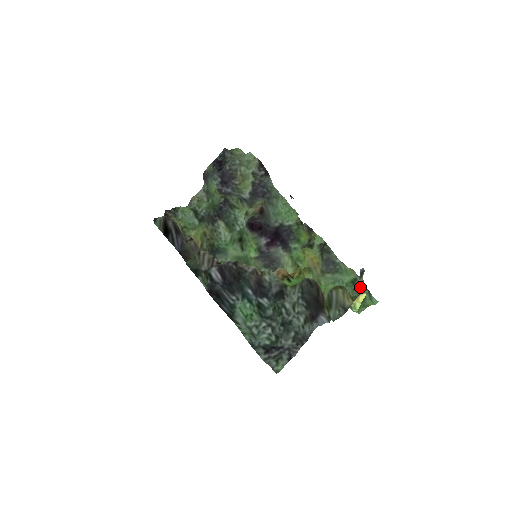
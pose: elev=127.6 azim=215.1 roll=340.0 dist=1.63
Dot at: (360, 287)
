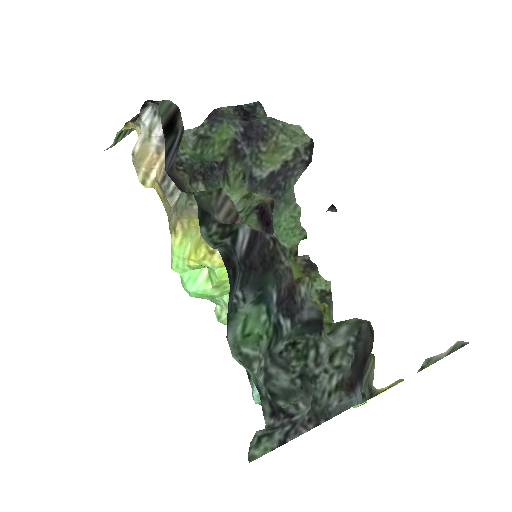
Dot at: (423, 368)
